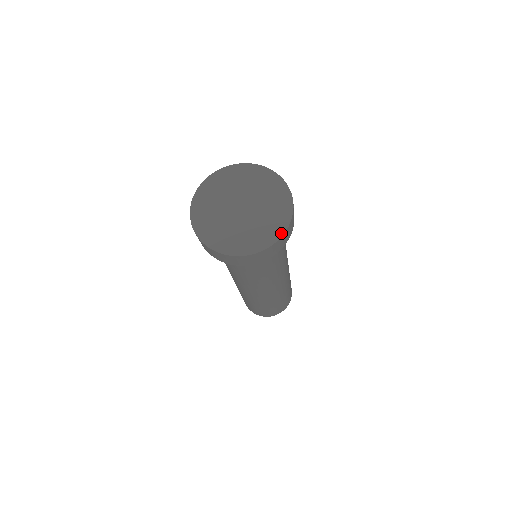
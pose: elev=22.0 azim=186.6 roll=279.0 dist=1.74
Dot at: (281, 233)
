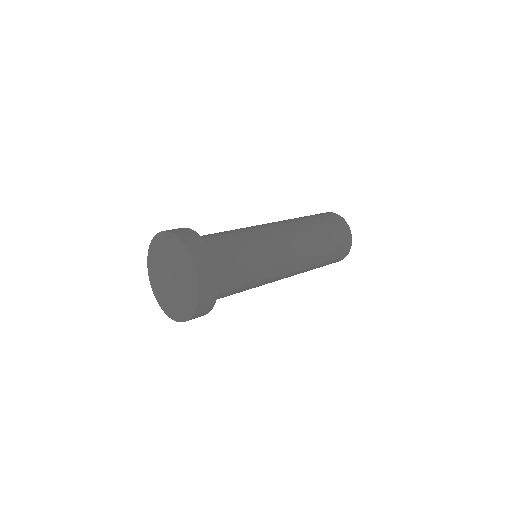
Dot at: (173, 318)
